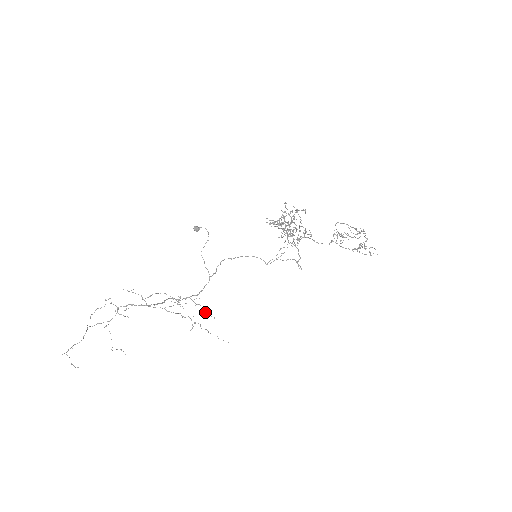
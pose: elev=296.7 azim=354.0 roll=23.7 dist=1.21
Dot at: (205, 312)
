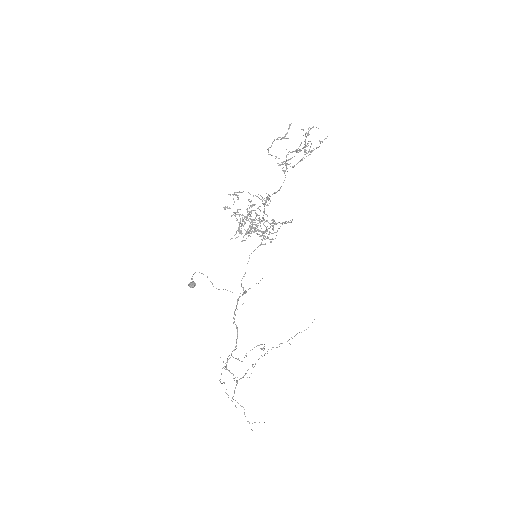
Dot at: occluded
